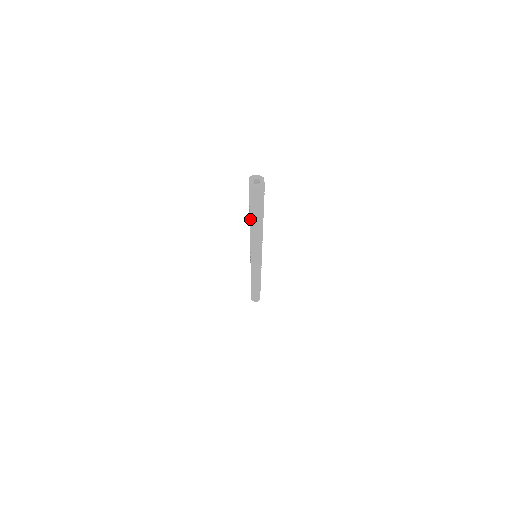
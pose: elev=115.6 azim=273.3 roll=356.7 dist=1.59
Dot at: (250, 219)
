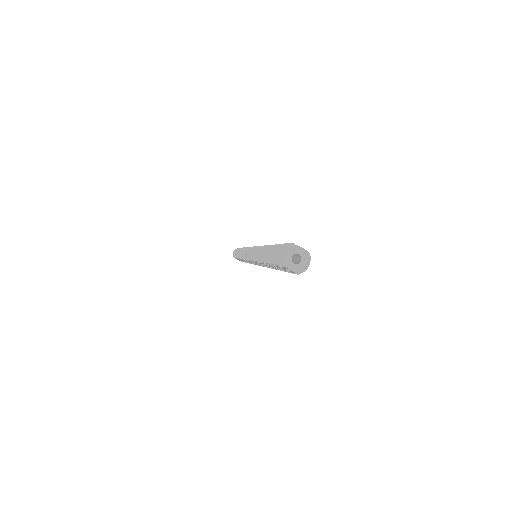
Dot at: (277, 269)
